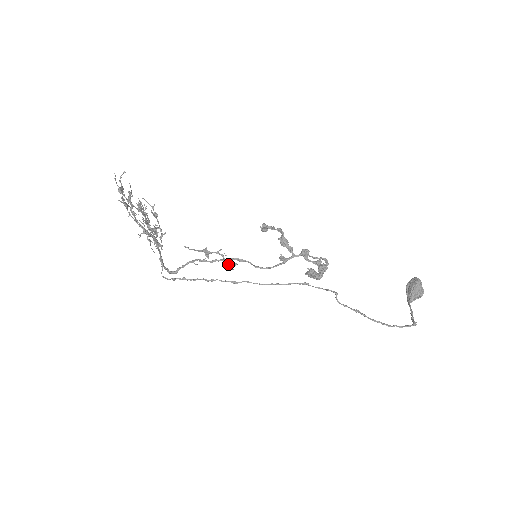
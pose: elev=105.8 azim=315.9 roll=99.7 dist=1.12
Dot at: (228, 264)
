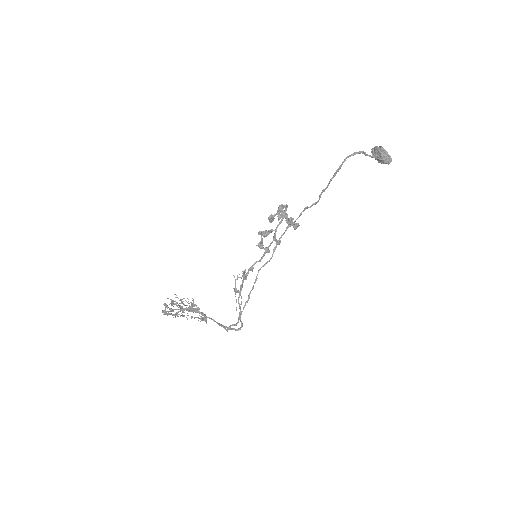
Dot at: (242, 276)
